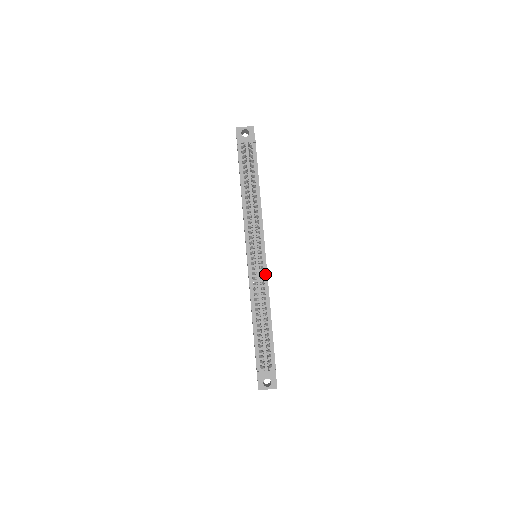
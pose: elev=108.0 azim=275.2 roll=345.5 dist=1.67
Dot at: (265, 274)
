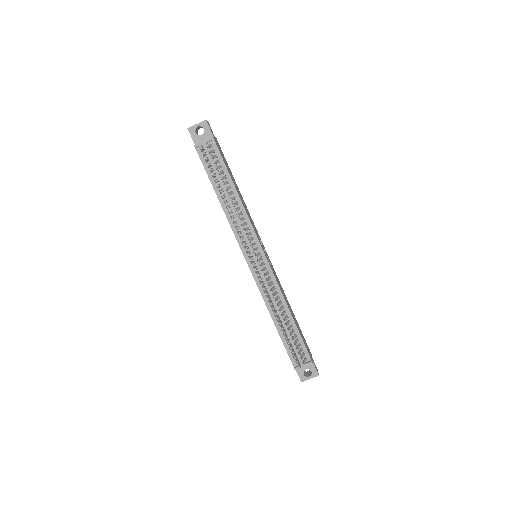
Dot at: (271, 274)
